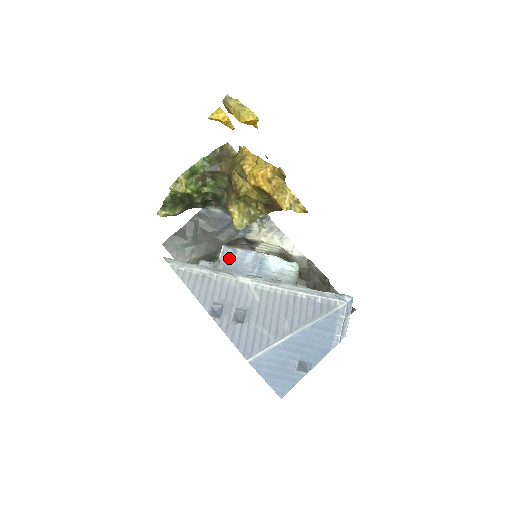
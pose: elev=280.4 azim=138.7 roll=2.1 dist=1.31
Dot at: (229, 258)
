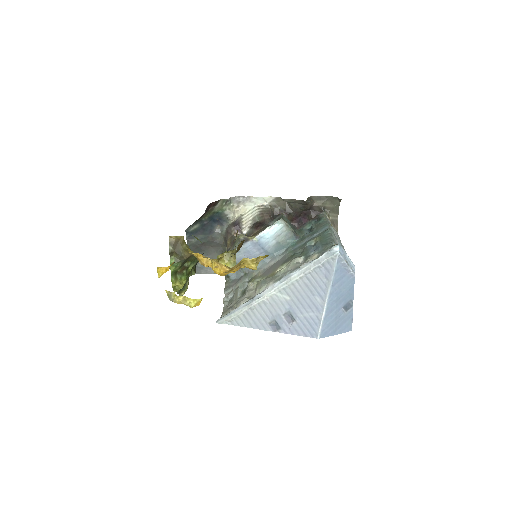
Dot at: (239, 257)
